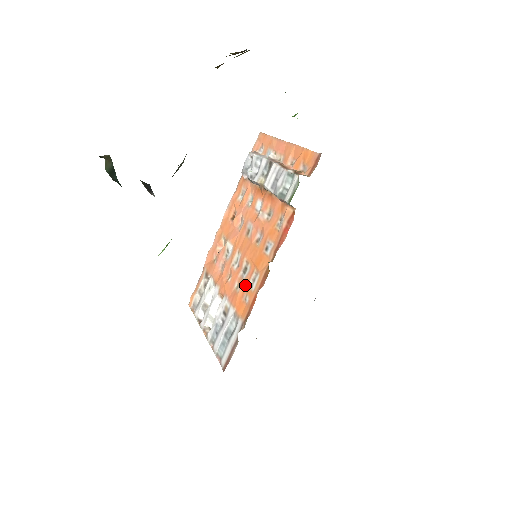
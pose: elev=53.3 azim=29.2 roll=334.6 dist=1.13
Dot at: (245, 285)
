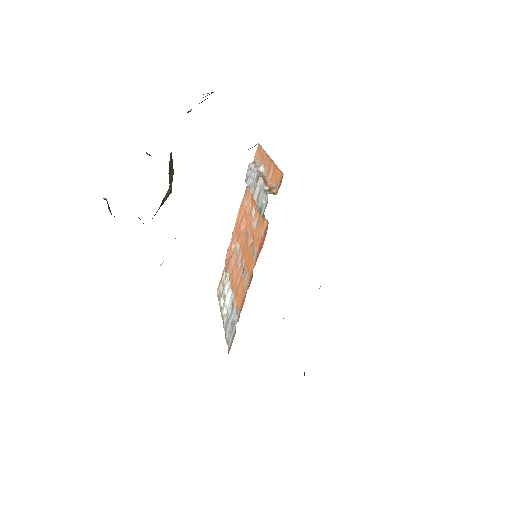
Dot at: (242, 283)
